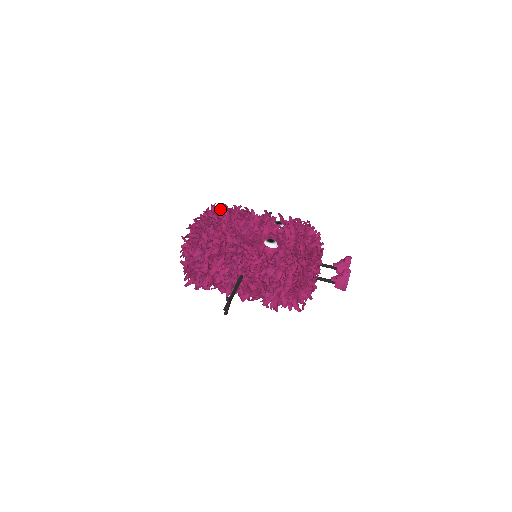
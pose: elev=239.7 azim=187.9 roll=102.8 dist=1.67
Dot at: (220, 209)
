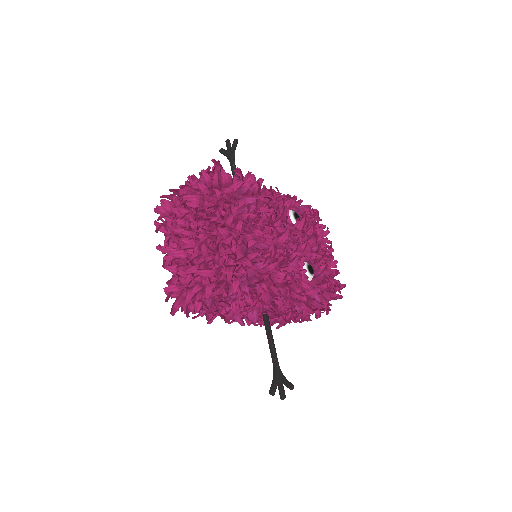
Dot at: (235, 181)
